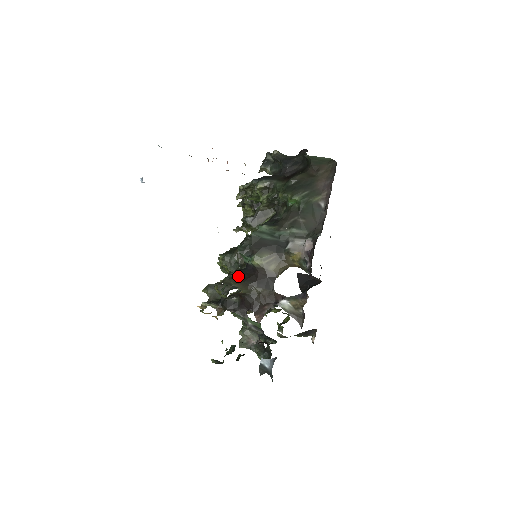
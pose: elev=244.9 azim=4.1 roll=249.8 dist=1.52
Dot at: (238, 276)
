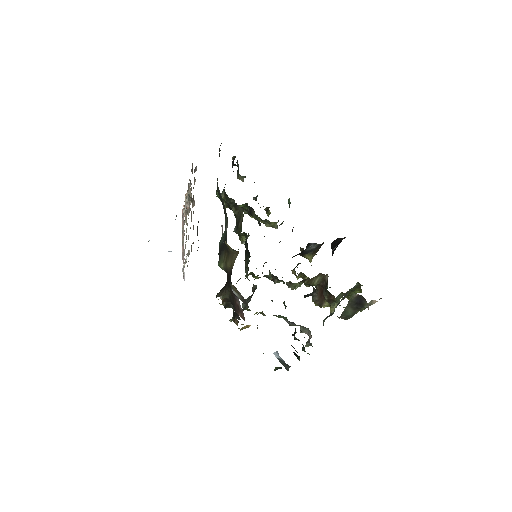
Dot at: occluded
